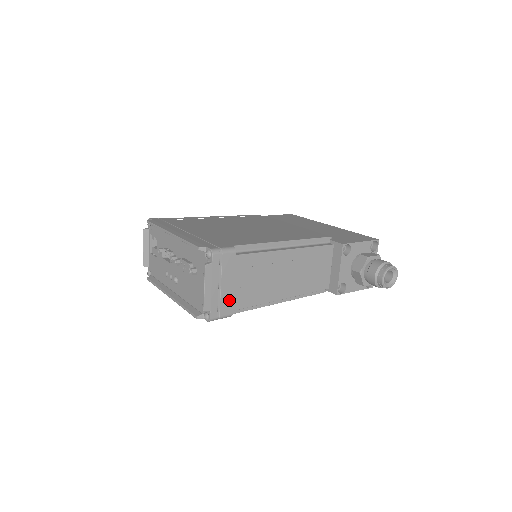
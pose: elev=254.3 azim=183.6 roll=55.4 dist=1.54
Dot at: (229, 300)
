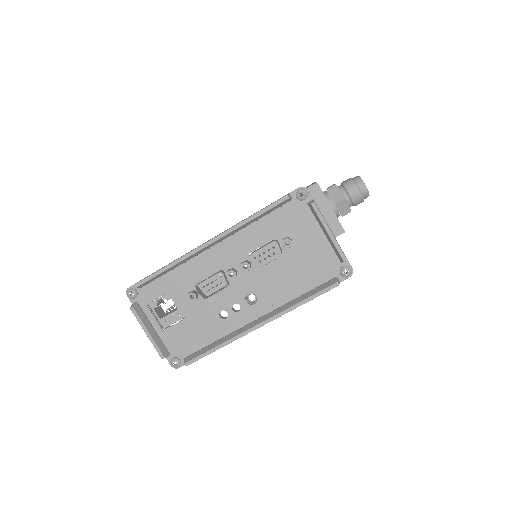
Dot at: occluded
